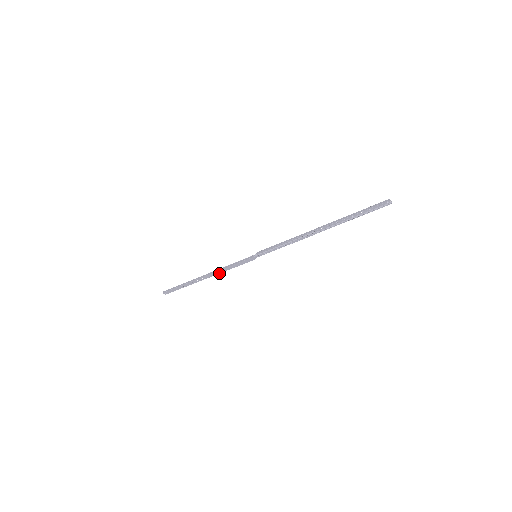
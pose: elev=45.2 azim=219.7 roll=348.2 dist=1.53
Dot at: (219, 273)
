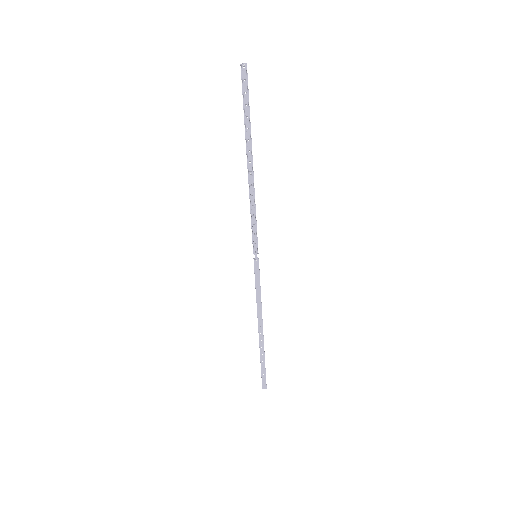
Dot at: (261, 311)
